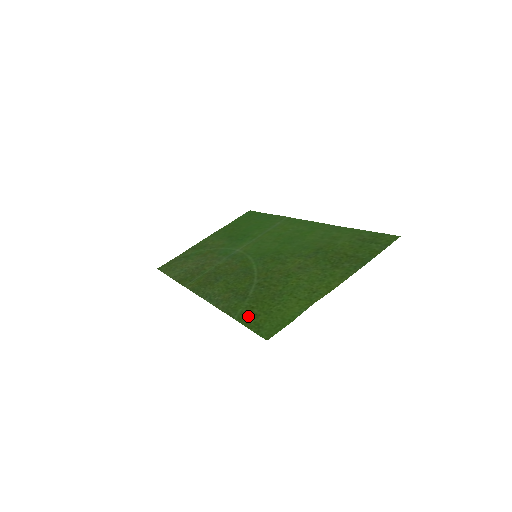
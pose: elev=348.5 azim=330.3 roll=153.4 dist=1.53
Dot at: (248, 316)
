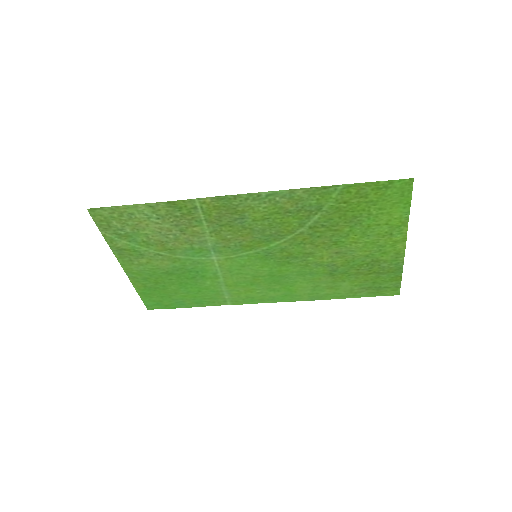
Dot at: (355, 192)
